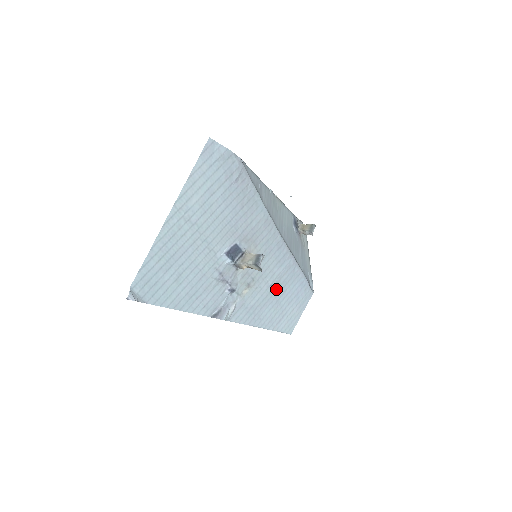
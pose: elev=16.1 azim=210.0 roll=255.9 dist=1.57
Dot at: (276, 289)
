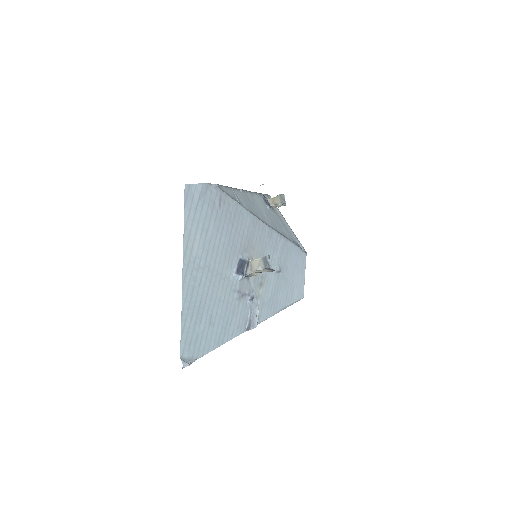
Dot at: (281, 272)
